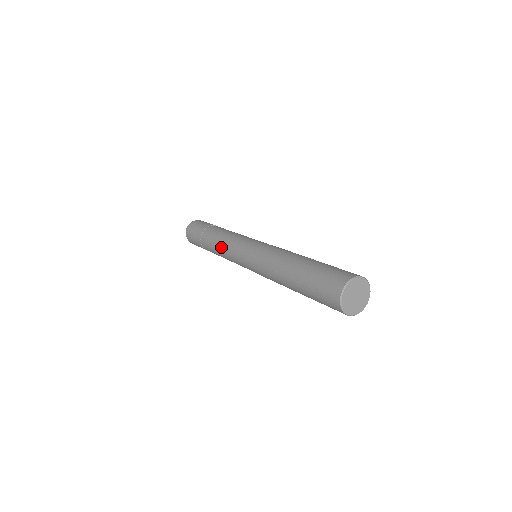
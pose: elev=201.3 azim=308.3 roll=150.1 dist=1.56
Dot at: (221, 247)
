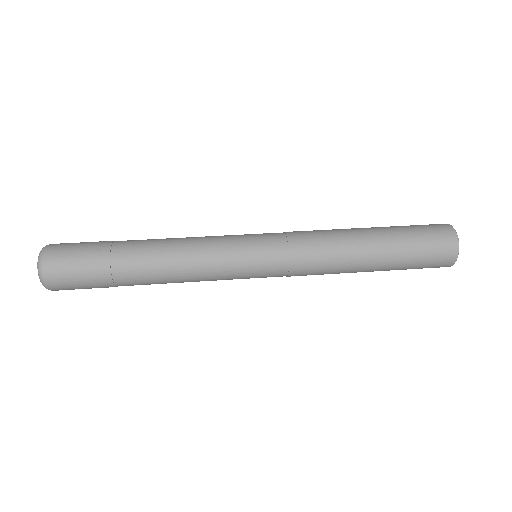
Dot at: (190, 269)
